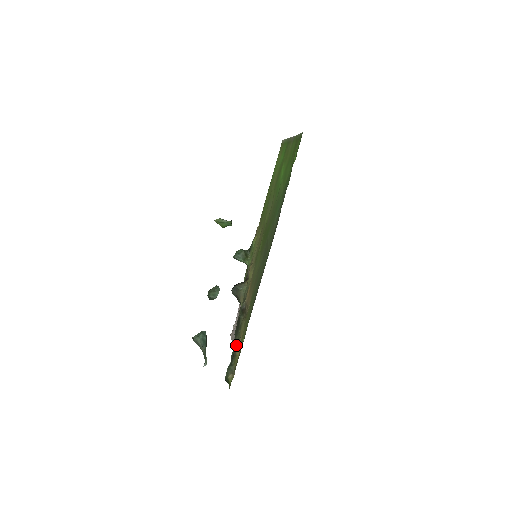
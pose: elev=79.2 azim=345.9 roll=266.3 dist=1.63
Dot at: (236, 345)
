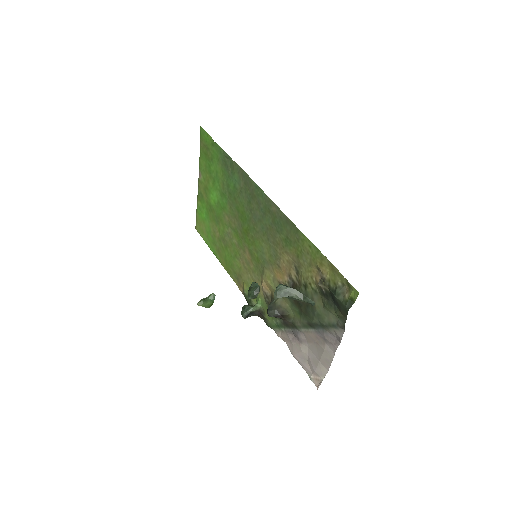
Dot at: (318, 281)
